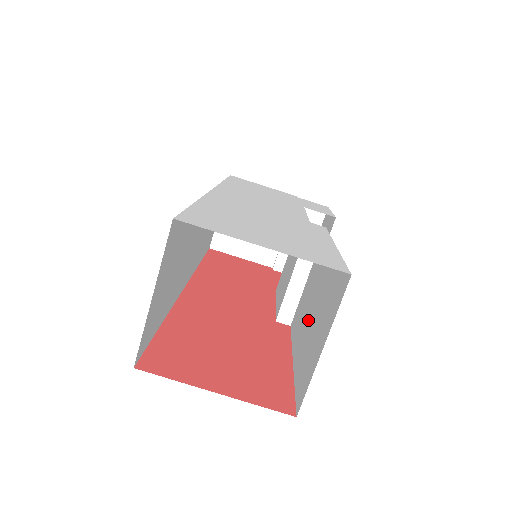
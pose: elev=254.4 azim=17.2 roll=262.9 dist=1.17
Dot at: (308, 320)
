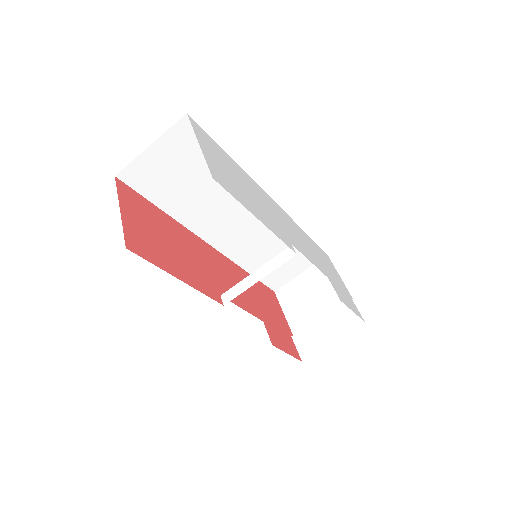
Dot at: occluded
